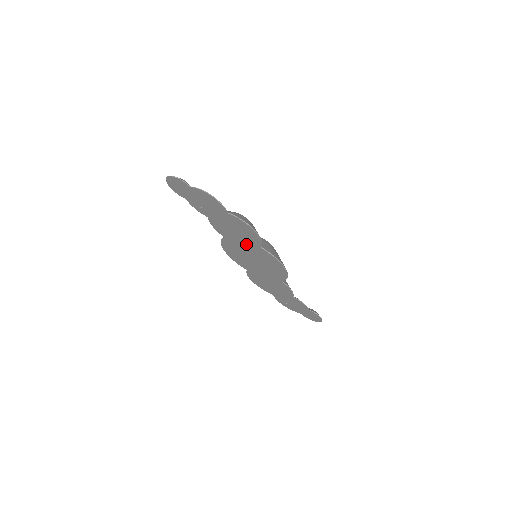
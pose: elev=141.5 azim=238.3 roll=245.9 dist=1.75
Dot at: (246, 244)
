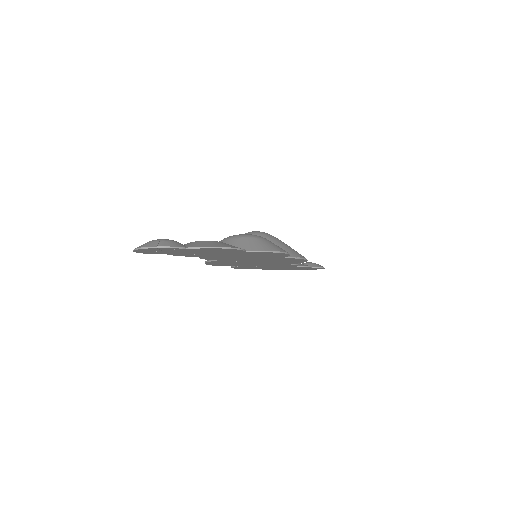
Dot at: (255, 259)
